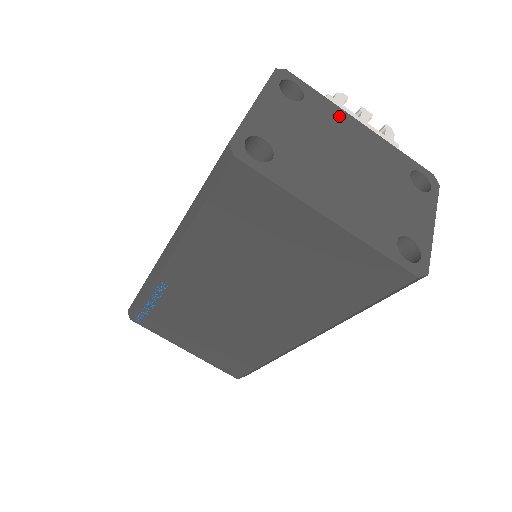
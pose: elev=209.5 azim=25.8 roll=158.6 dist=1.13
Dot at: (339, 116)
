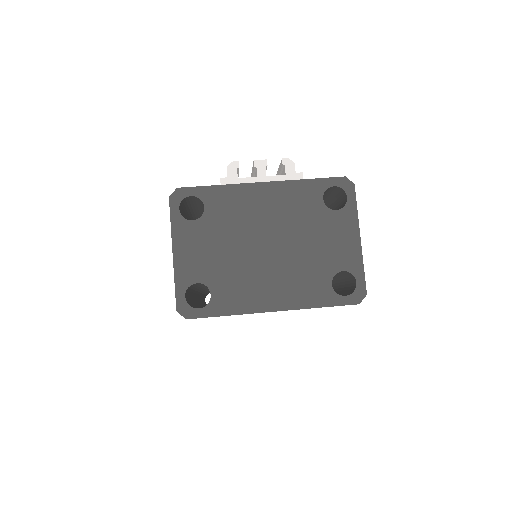
Dot at: (239, 195)
